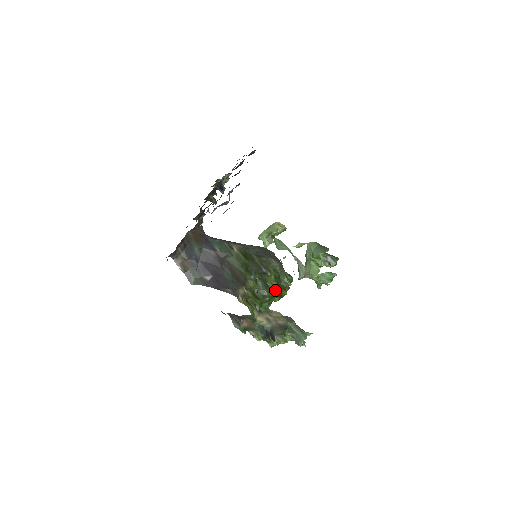
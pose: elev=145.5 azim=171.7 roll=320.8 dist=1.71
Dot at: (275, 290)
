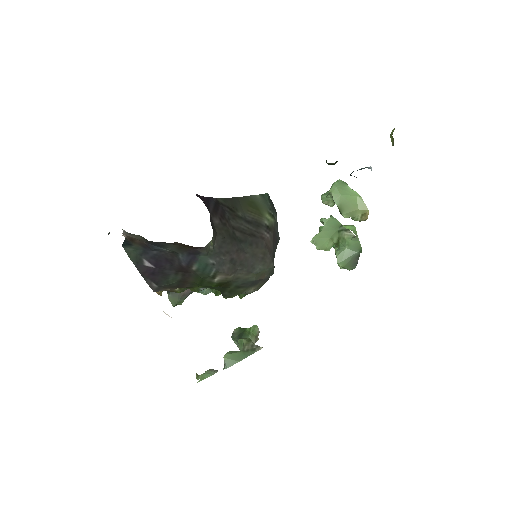
Dot at: (217, 293)
